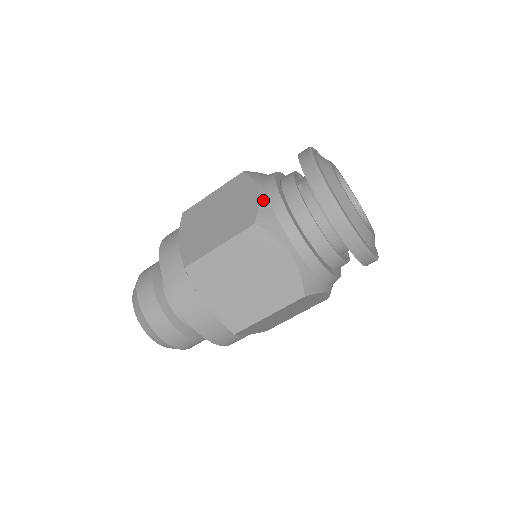
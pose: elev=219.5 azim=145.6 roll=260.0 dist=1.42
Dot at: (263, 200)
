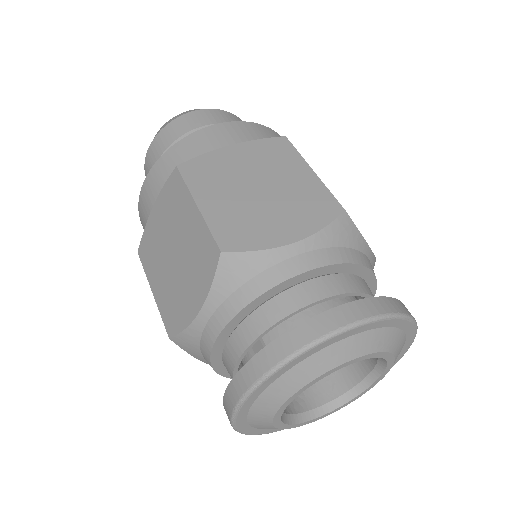
Dot at: (194, 329)
